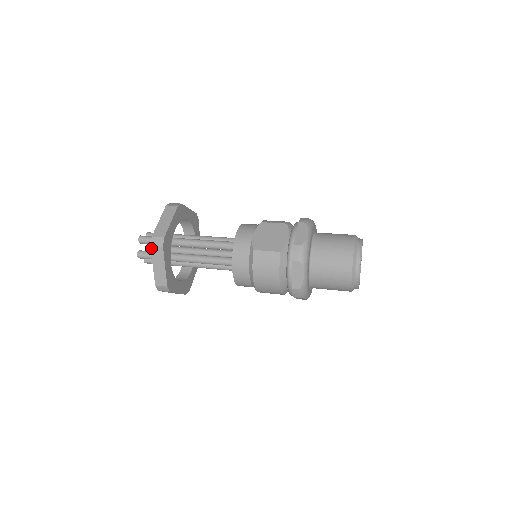
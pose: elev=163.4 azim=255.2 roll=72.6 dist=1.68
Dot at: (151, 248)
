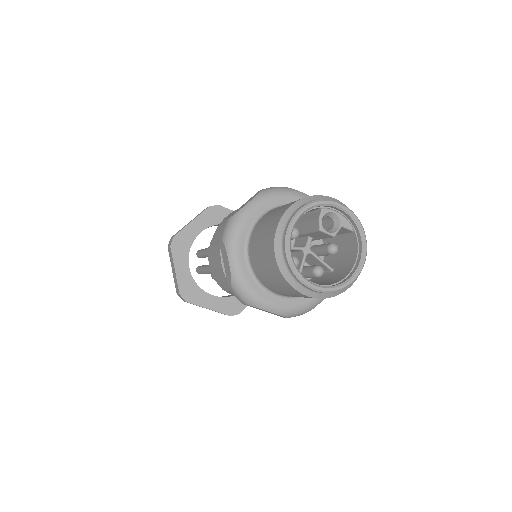
Dot at: occluded
